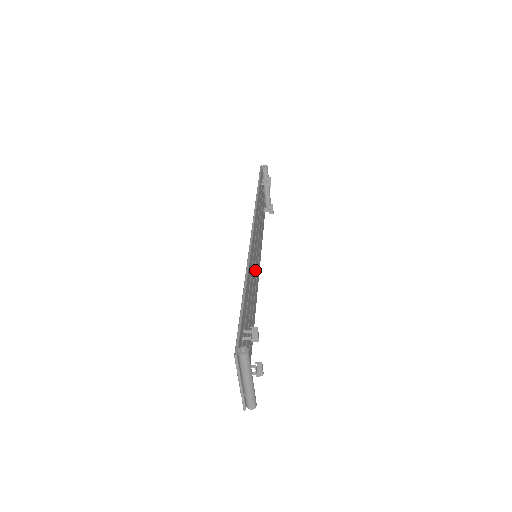
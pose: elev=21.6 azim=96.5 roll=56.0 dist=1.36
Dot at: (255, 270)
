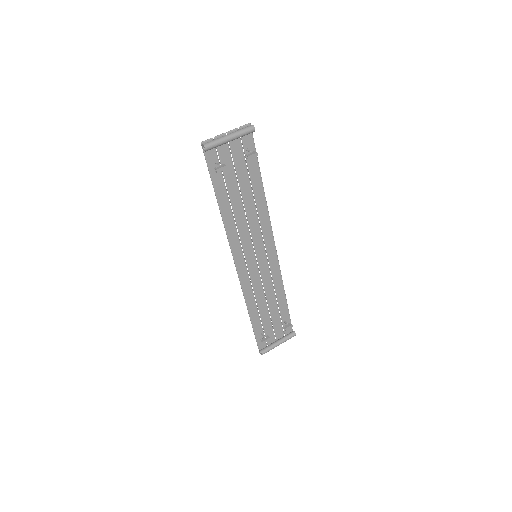
Dot at: (261, 266)
